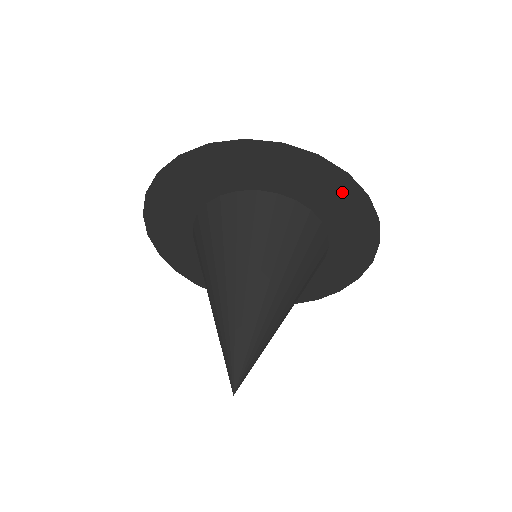
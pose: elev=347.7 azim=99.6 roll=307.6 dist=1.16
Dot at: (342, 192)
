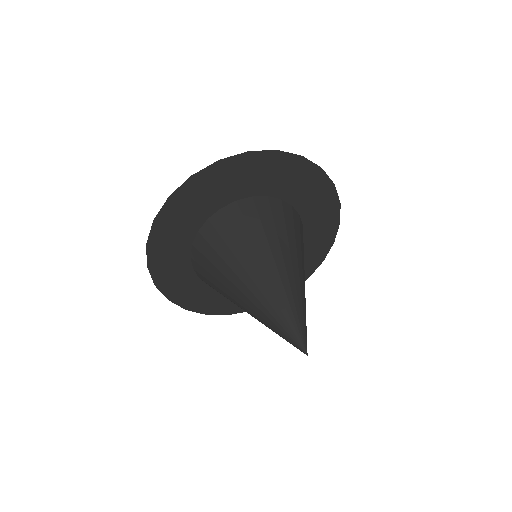
Dot at: (325, 199)
